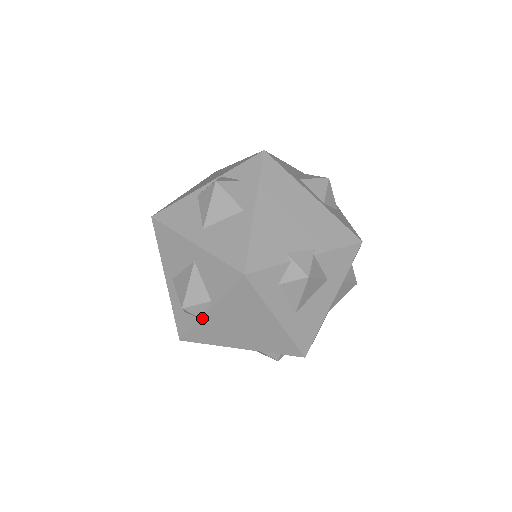
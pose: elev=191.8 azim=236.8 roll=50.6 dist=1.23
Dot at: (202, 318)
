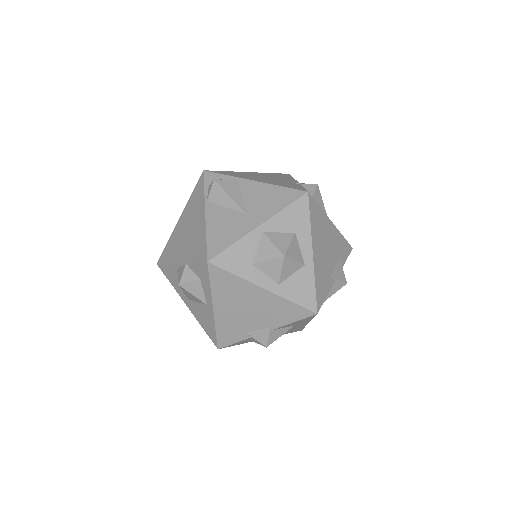
Dot at: occluded
